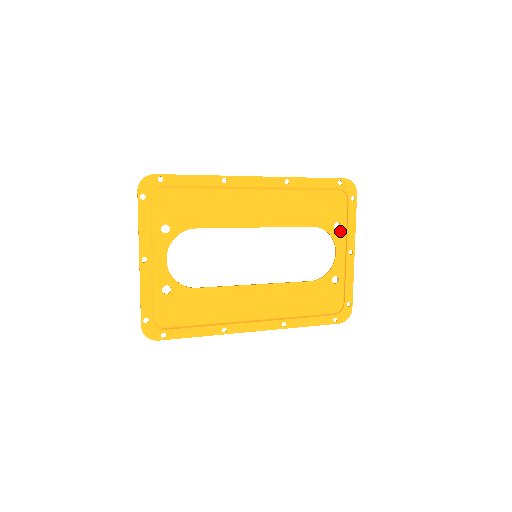
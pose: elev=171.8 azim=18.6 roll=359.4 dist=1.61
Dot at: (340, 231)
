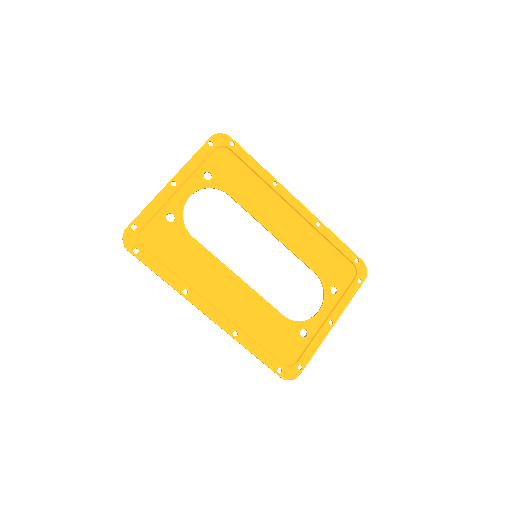
Dot at: (334, 296)
